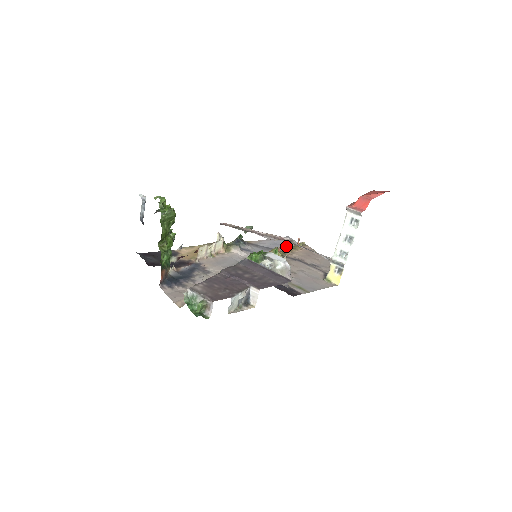
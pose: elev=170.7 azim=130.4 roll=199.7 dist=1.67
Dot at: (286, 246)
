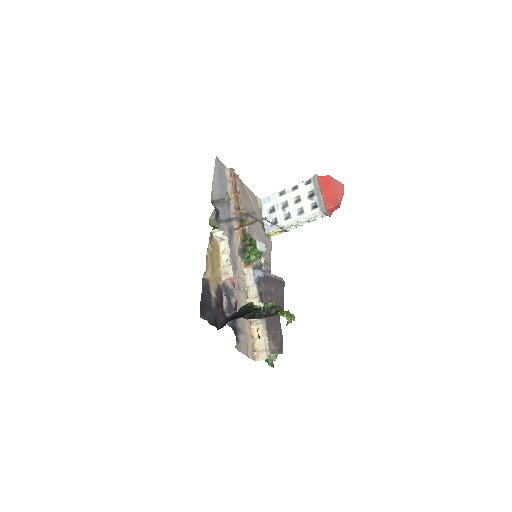
Dot at: (226, 183)
